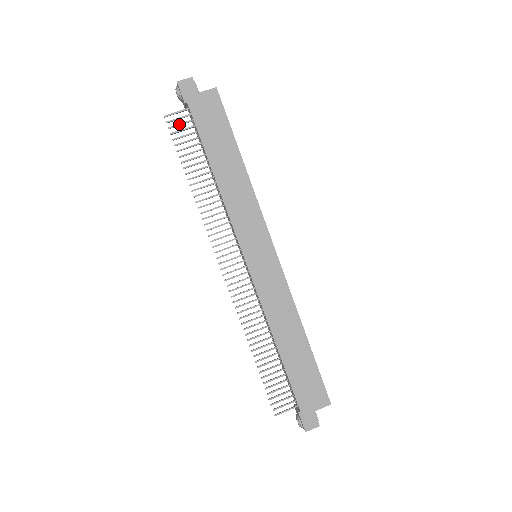
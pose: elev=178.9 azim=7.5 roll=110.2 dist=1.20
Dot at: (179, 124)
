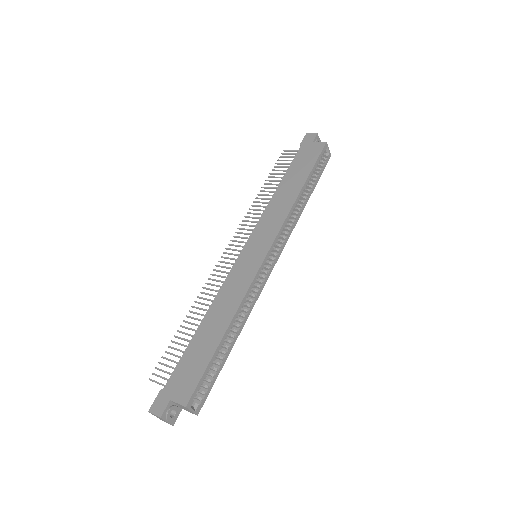
Dot at: (287, 156)
